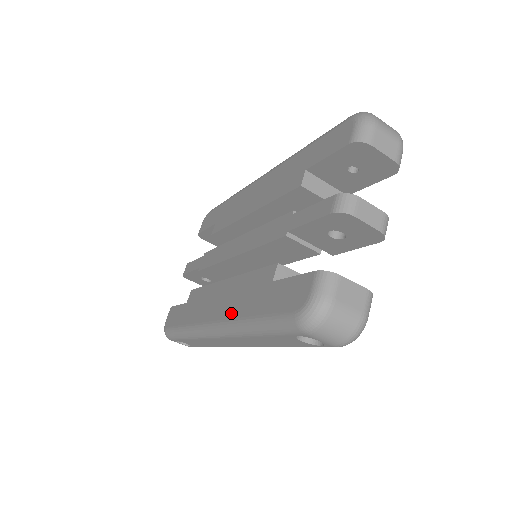
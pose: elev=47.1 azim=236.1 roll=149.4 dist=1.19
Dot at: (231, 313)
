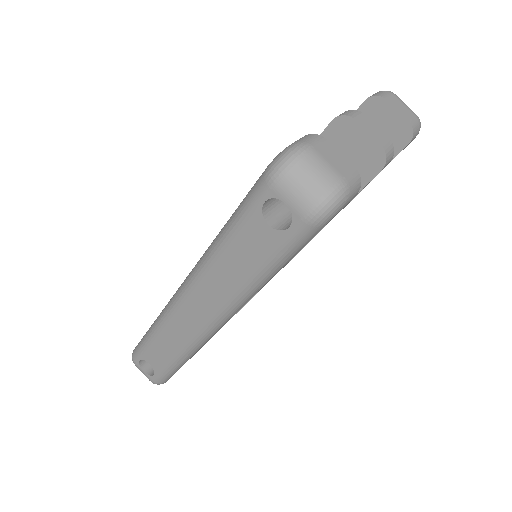
Dot at: occluded
